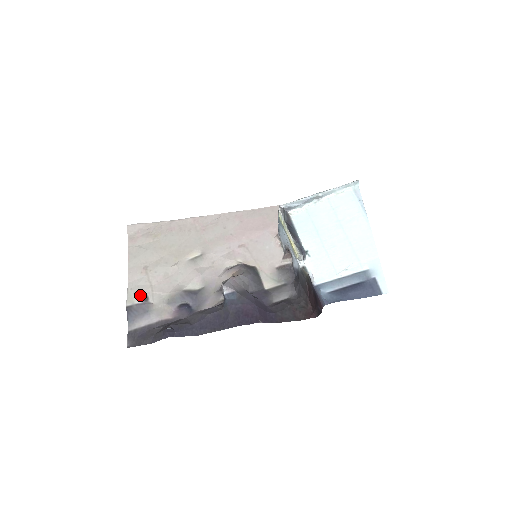
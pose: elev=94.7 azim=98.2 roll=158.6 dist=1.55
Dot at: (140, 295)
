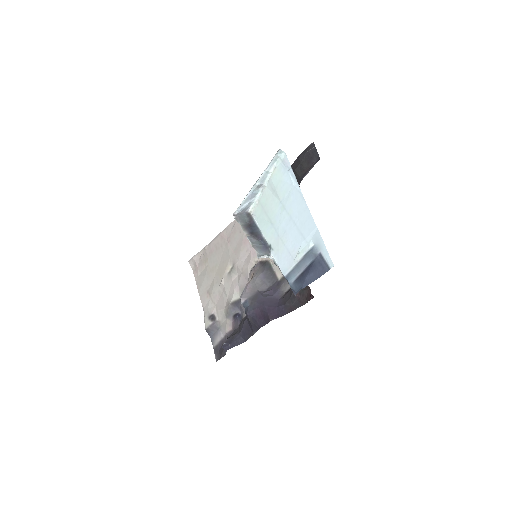
Dot at: (210, 317)
